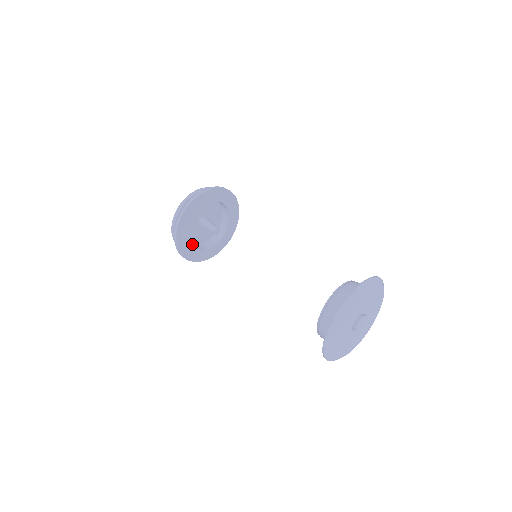
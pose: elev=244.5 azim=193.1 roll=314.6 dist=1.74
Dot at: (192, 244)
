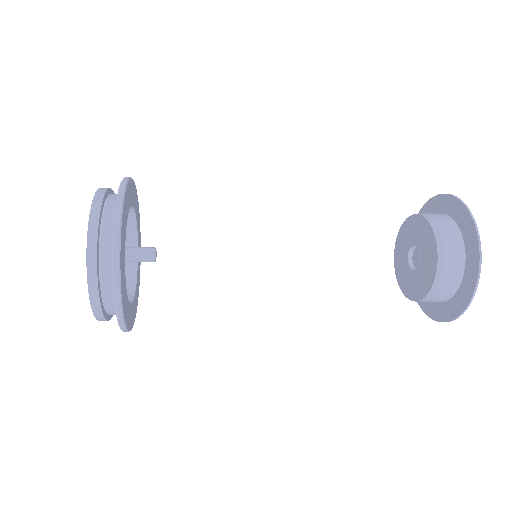
Dot at: occluded
